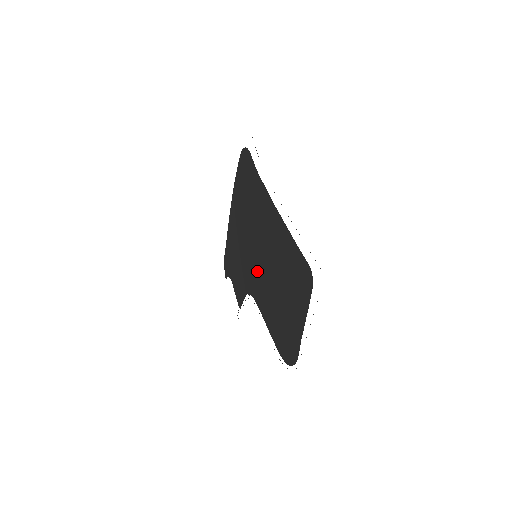
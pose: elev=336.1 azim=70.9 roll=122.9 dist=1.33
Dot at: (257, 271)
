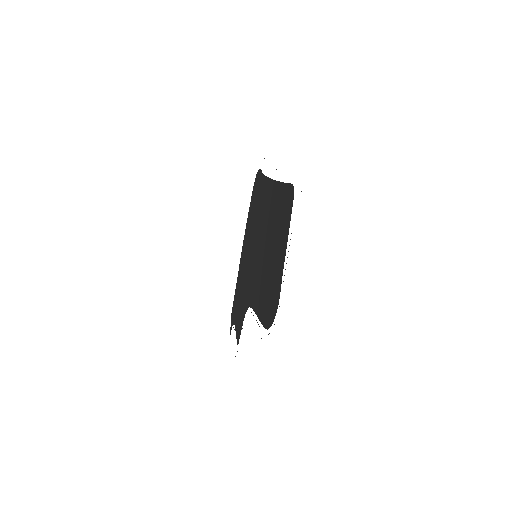
Dot at: (255, 270)
